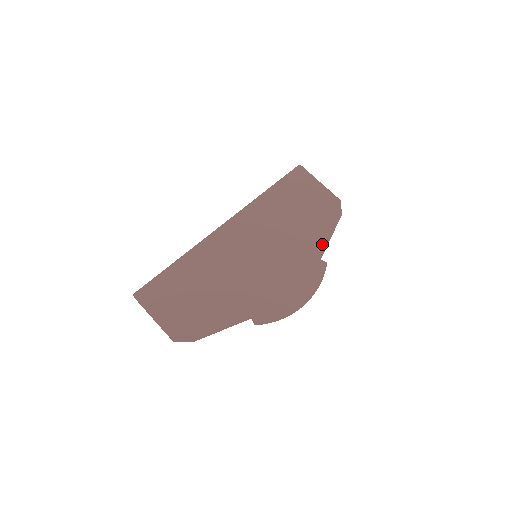
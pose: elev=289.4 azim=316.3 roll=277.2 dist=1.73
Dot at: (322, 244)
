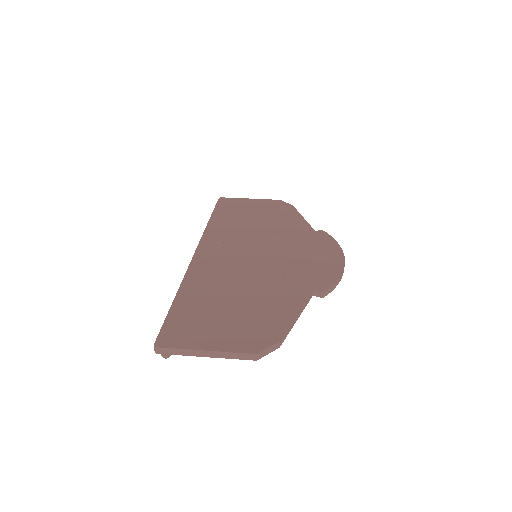
Dot at: (302, 223)
